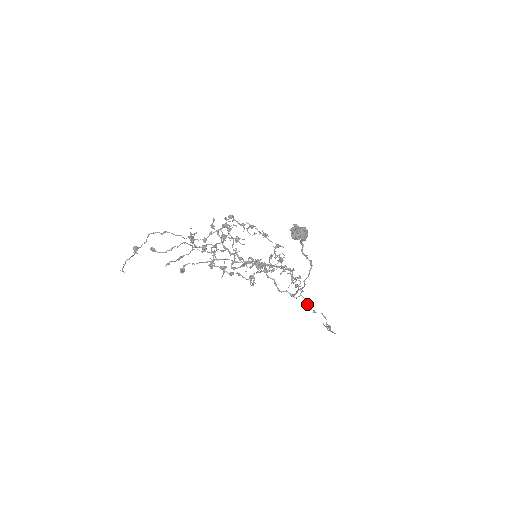
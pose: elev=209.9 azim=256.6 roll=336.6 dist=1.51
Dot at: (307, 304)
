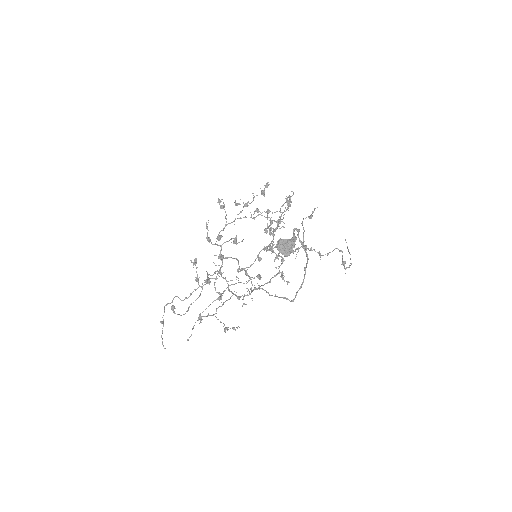
Dot at: (319, 255)
